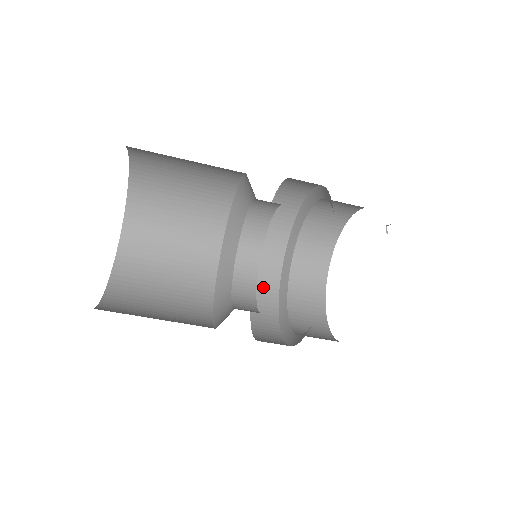
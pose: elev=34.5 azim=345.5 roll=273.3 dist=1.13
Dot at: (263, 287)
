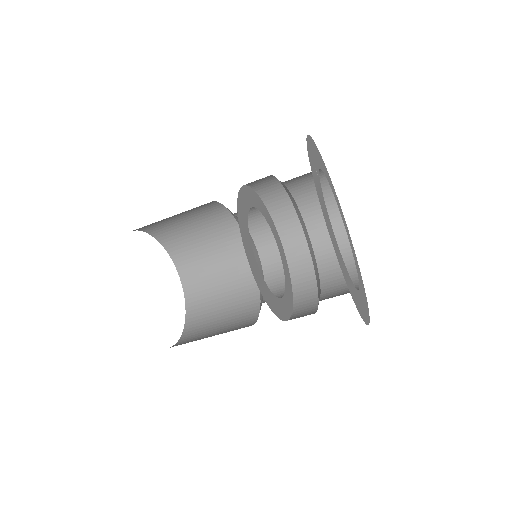
Dot at: (302, 284)
